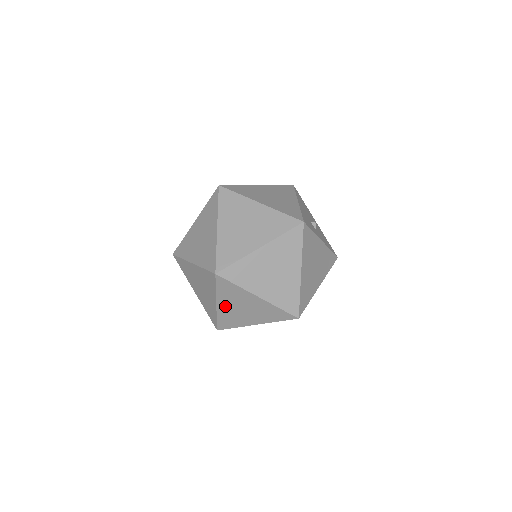
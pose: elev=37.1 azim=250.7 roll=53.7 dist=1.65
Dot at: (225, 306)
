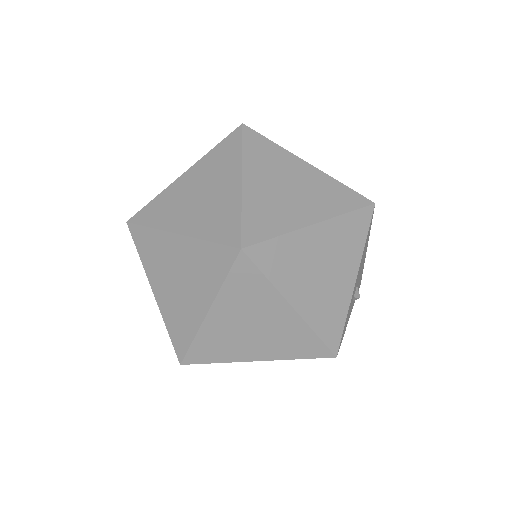
Dot at: occluded
